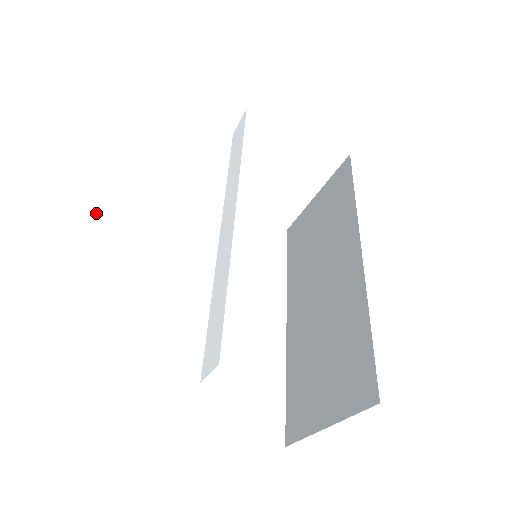
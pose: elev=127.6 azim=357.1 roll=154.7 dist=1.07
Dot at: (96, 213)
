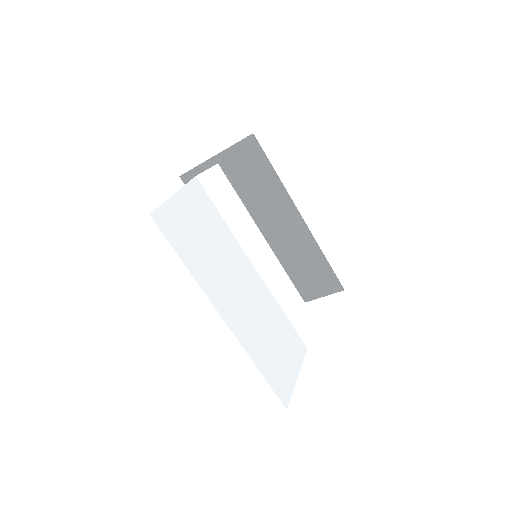
Dot at: (237, 333)
